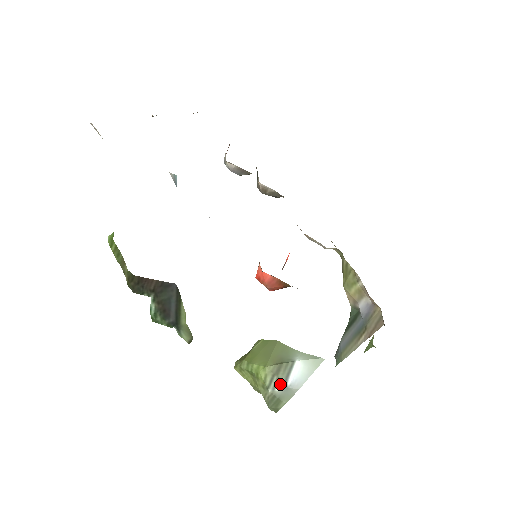
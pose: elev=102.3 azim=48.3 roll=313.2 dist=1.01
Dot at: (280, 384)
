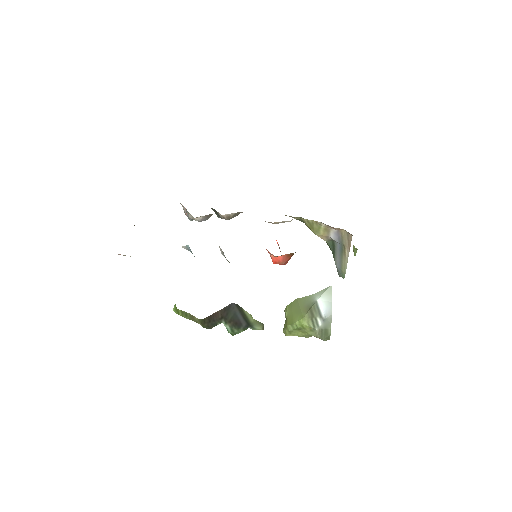
Dot at: (319, 321)
